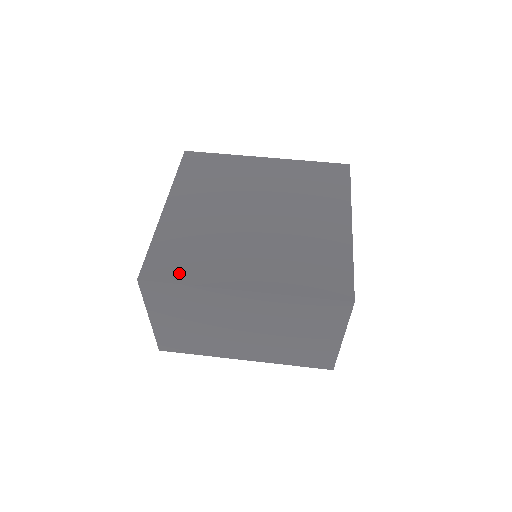
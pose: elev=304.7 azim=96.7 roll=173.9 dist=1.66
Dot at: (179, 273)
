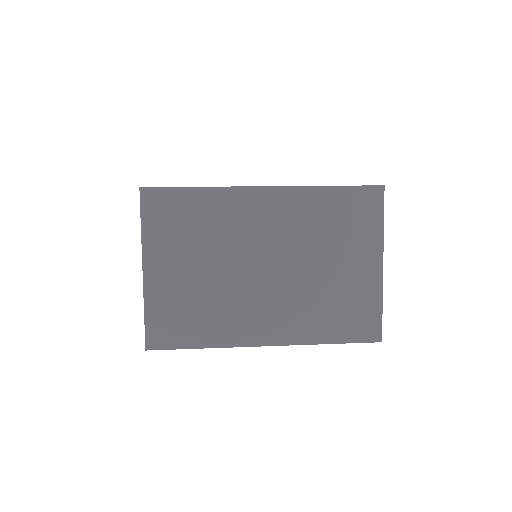
Dot at: occluded
